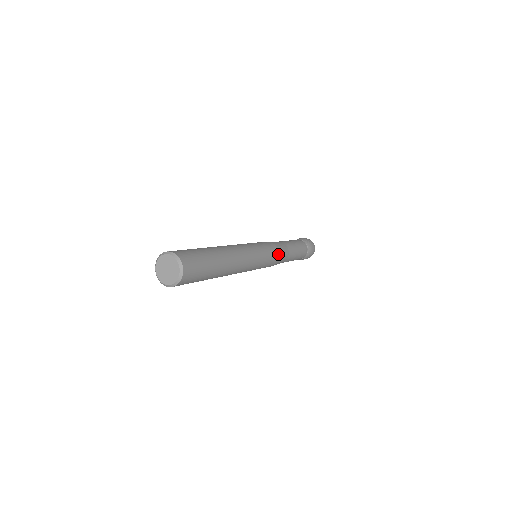
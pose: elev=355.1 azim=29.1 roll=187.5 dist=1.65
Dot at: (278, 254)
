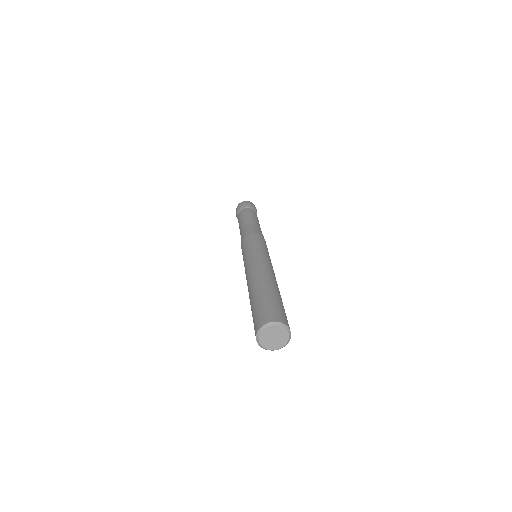
Dot at: occluded
